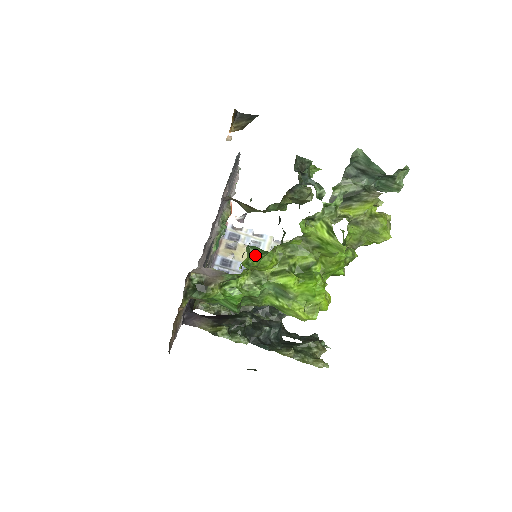
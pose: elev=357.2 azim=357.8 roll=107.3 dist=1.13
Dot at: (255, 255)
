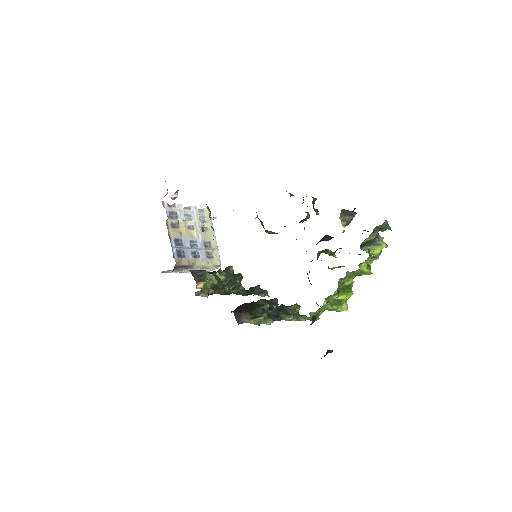
Dot at: (338, 291)
